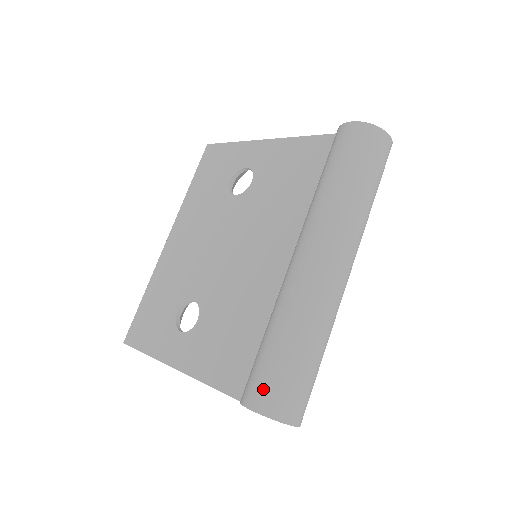
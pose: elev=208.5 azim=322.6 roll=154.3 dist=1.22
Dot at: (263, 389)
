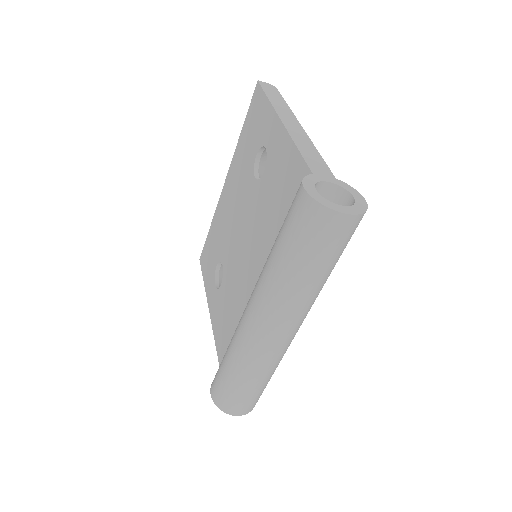
Dot at: (216, 388)
